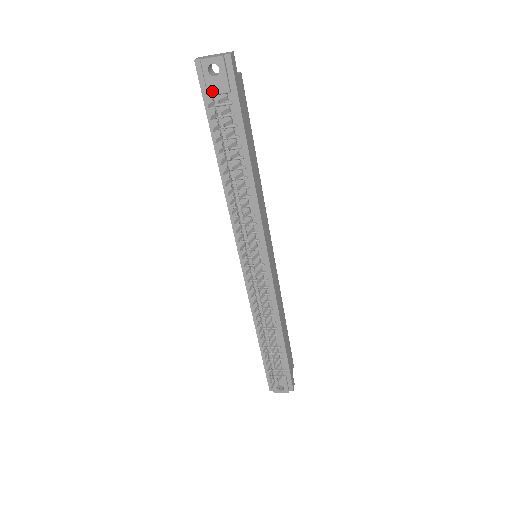
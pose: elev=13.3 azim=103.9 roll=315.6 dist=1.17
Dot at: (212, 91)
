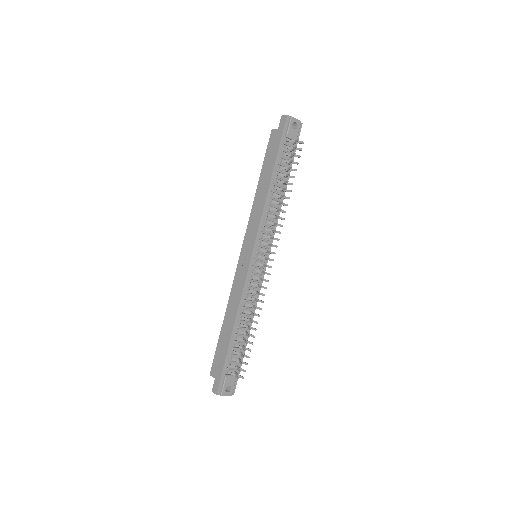
Dot at: (289, 135)
